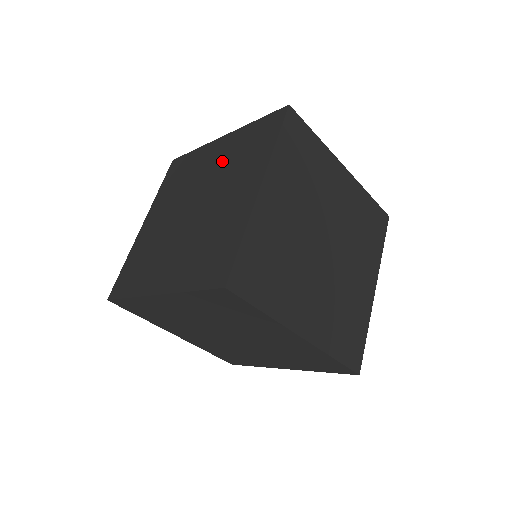
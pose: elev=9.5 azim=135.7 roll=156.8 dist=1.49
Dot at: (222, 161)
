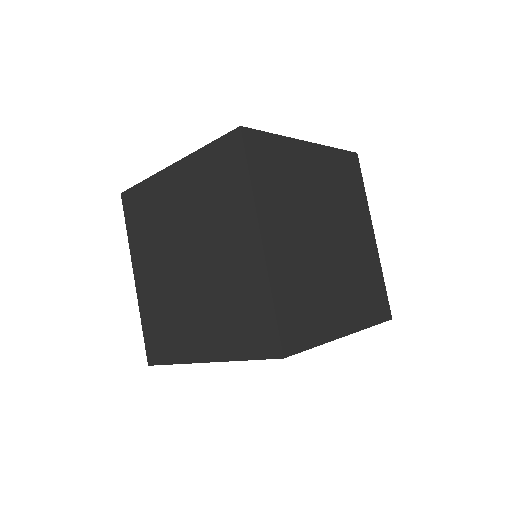
Dot at: (191, 201)
